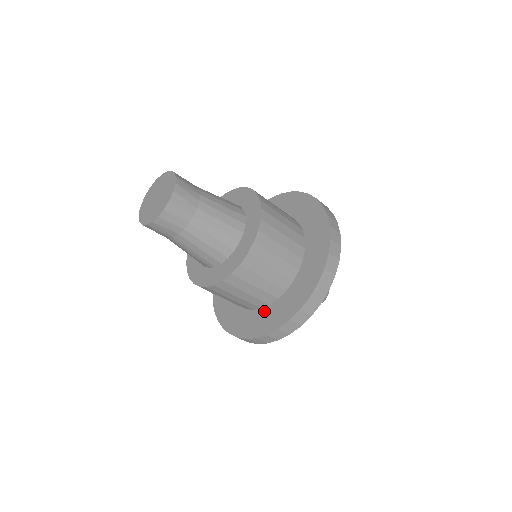
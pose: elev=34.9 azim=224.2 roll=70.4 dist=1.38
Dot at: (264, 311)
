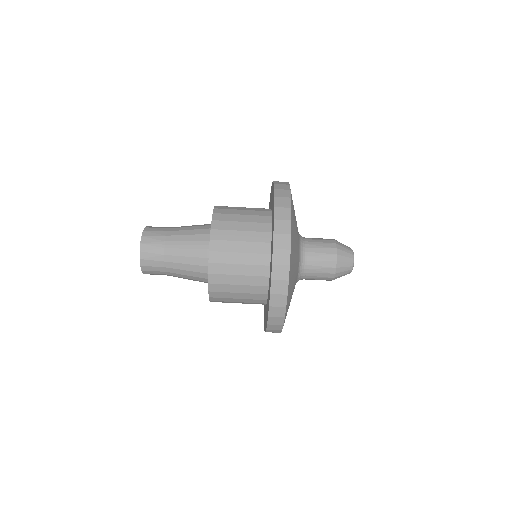
Dot at: occluded
